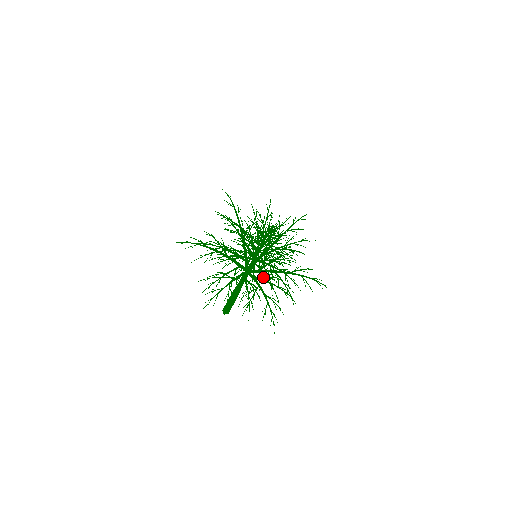
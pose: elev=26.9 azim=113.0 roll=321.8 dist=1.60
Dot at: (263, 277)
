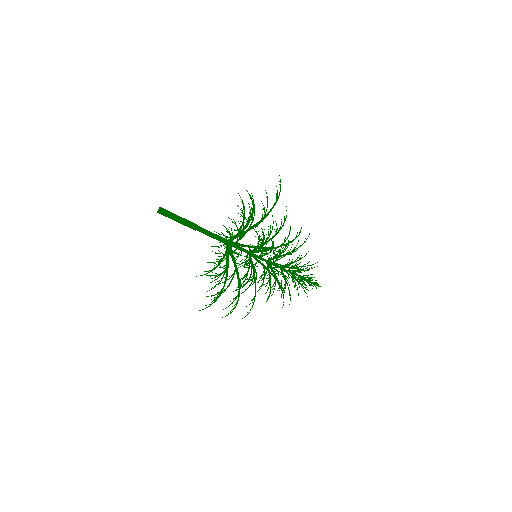
Dot at: (236, 249)
